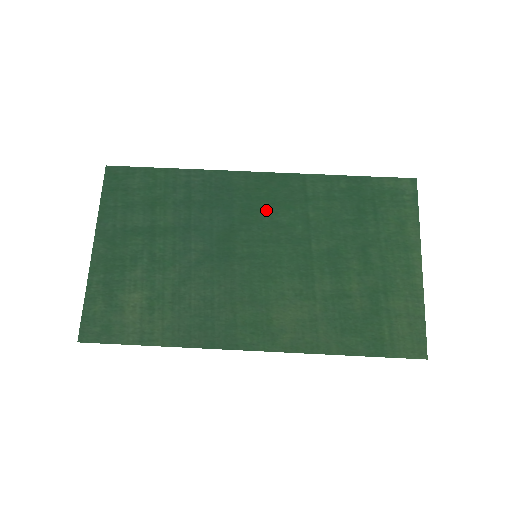
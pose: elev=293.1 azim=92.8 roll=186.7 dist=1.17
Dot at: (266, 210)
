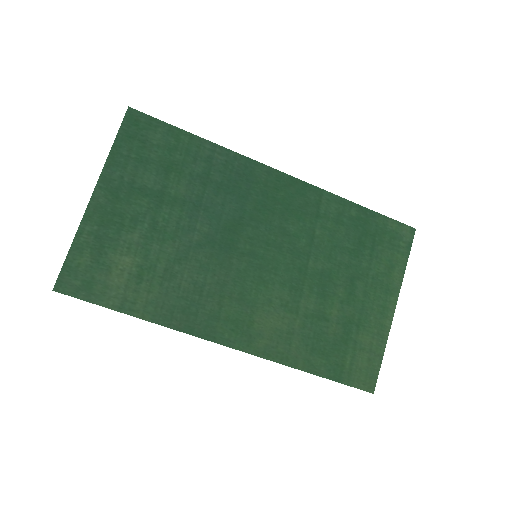
Dot at: (278, 213)
